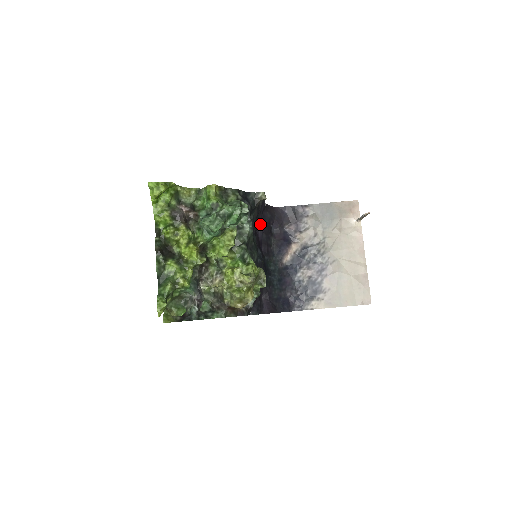
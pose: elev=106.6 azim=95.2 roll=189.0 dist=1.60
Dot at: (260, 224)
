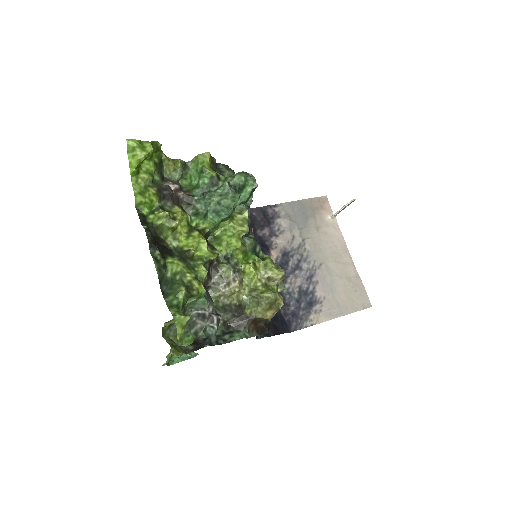
Dot at: occluded
